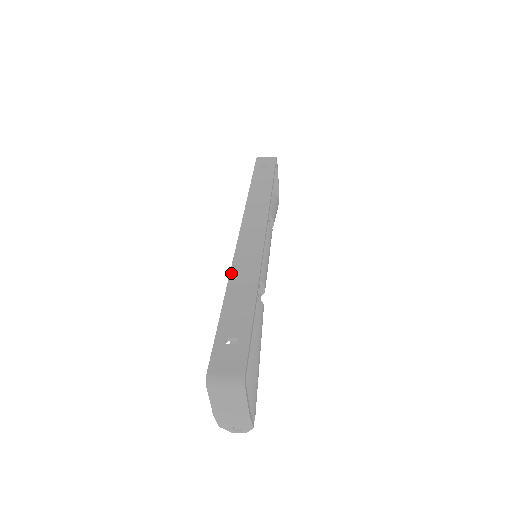
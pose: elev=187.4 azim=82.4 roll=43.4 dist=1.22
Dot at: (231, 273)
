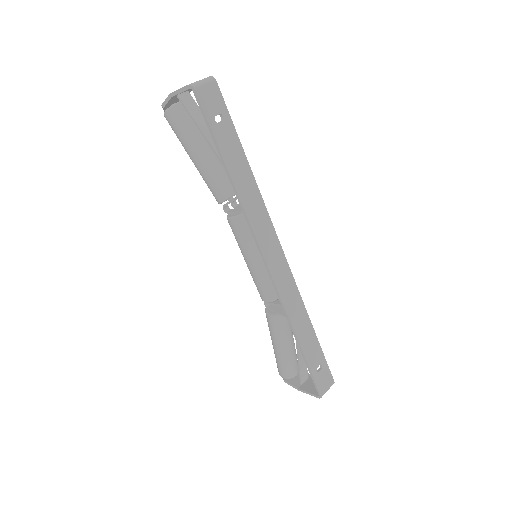
Dot at: (290, 318)
